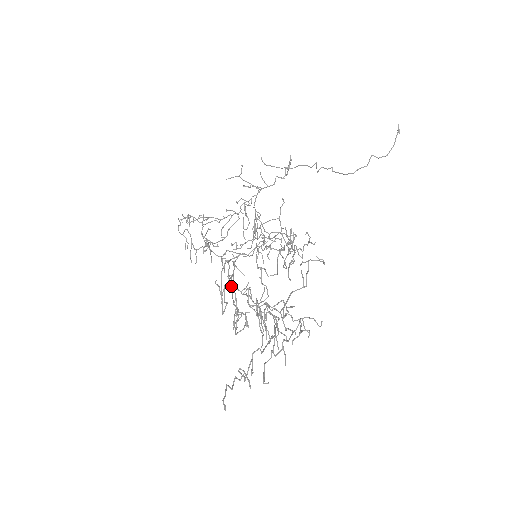
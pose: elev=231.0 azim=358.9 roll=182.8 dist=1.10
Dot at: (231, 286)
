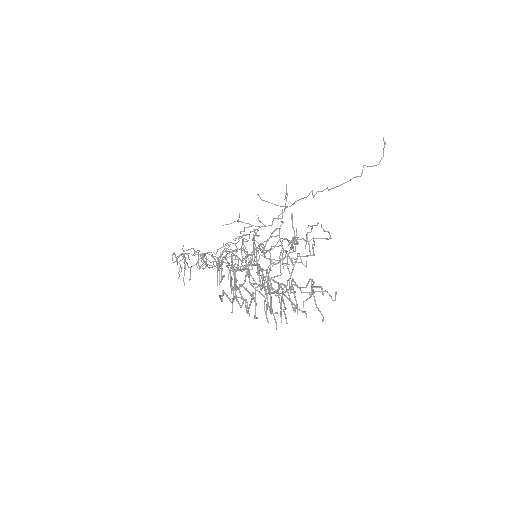
Dot at: (229, 270)
